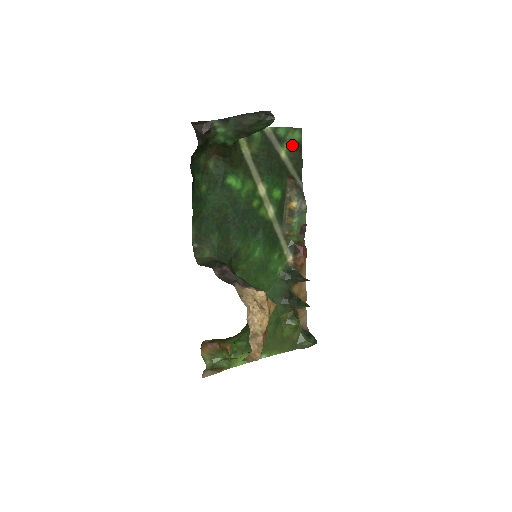
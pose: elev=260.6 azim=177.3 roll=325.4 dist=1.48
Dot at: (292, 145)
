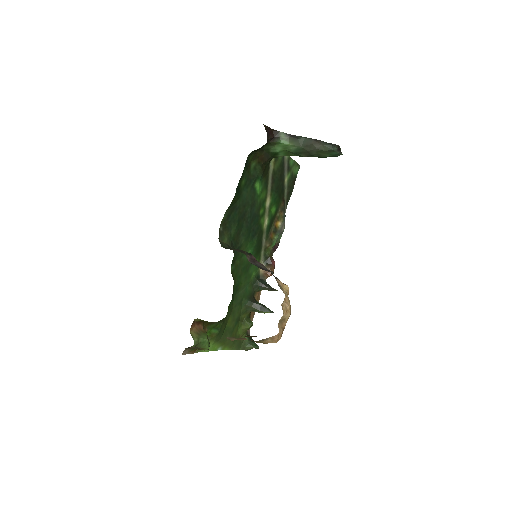
Dot at: (292, 176)
